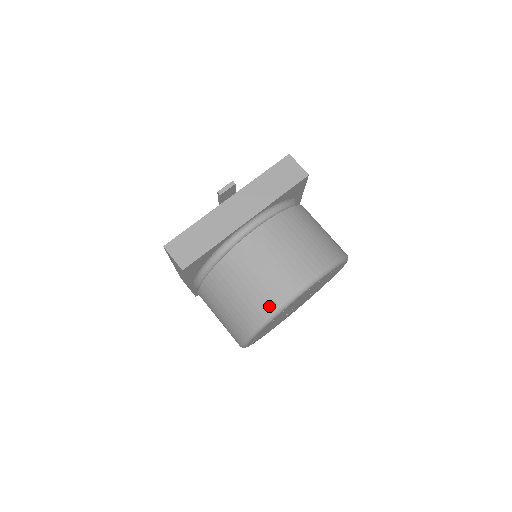
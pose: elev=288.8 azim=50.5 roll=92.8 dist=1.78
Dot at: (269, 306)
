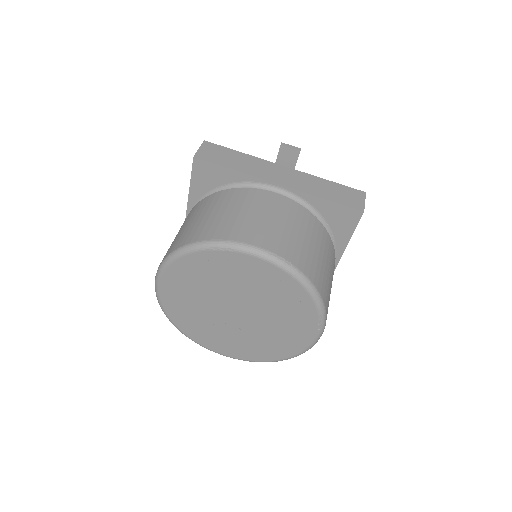
Dot at: (212, 235)
